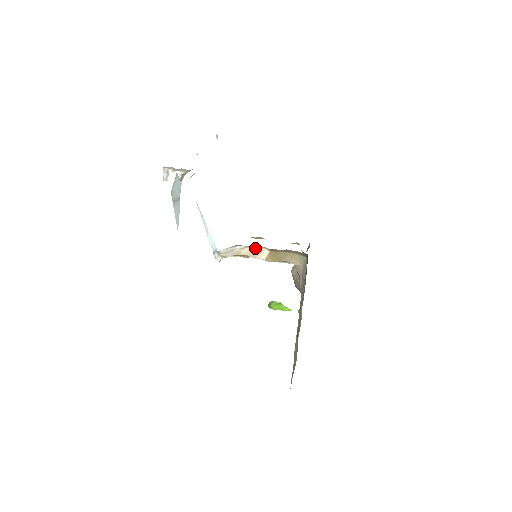
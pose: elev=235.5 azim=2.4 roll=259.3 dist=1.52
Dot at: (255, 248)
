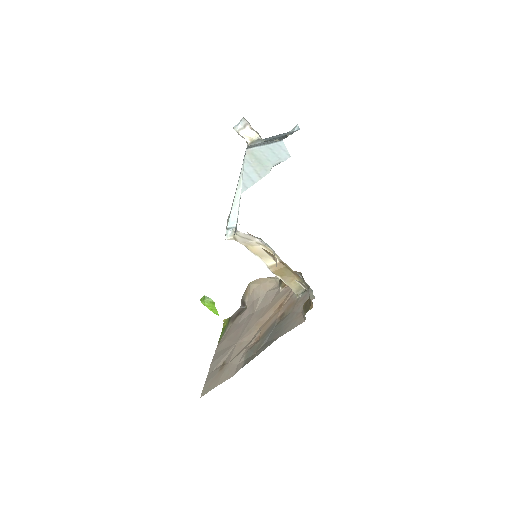
Dot at: (269, 251)
